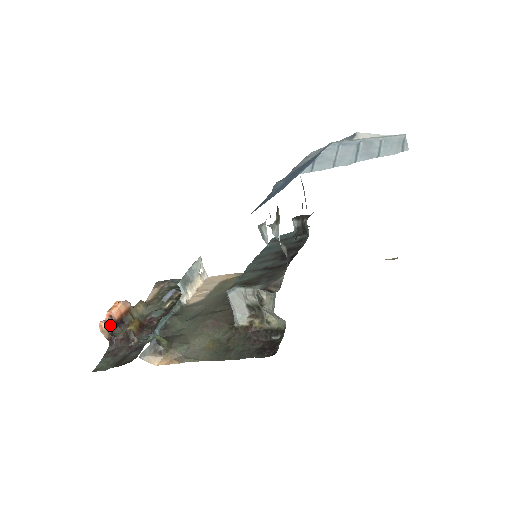
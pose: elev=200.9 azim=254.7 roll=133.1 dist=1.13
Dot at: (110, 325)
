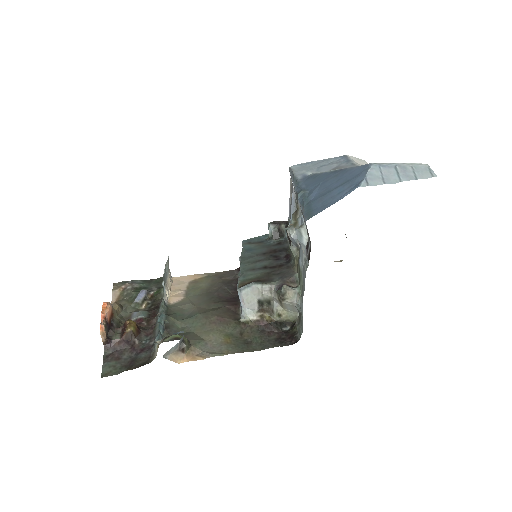
Dot at: (105, 327)
